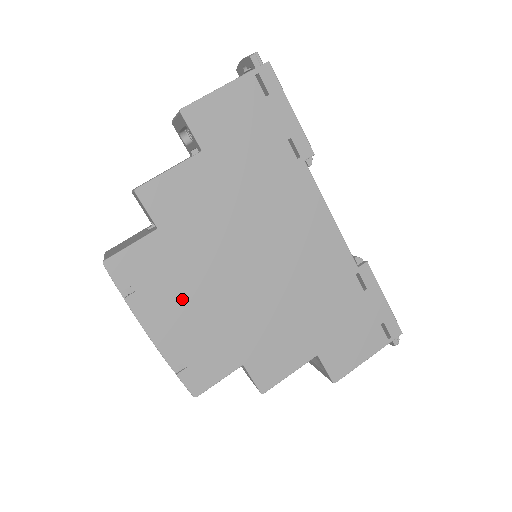
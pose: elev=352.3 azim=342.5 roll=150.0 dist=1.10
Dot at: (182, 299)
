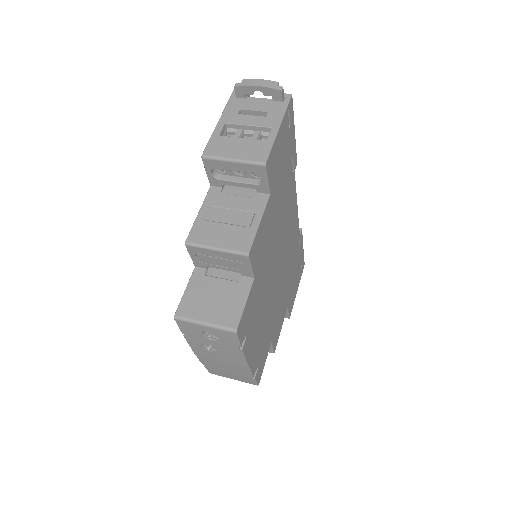
Dot at: (259, 323)
